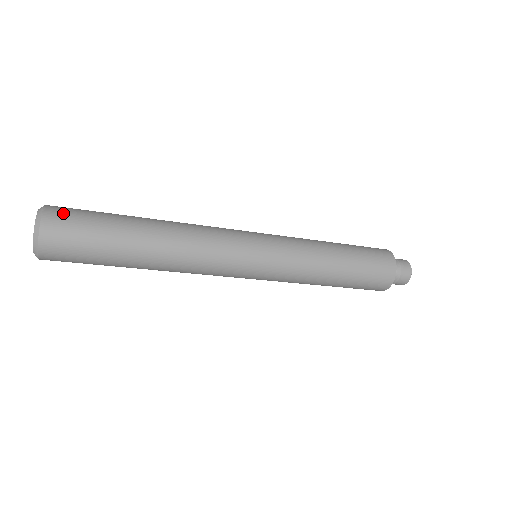
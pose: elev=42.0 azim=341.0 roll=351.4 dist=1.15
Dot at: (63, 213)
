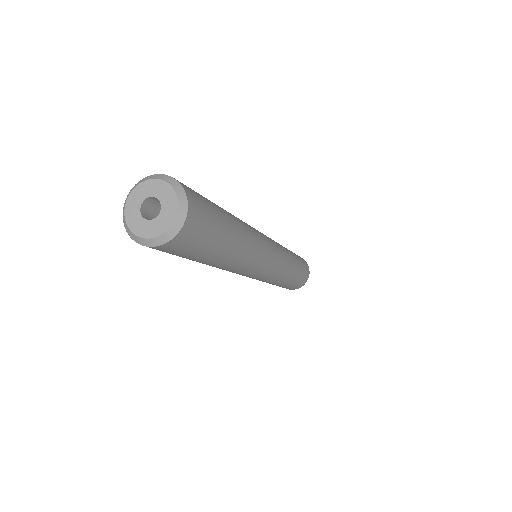
Dot at: (199, 208)
